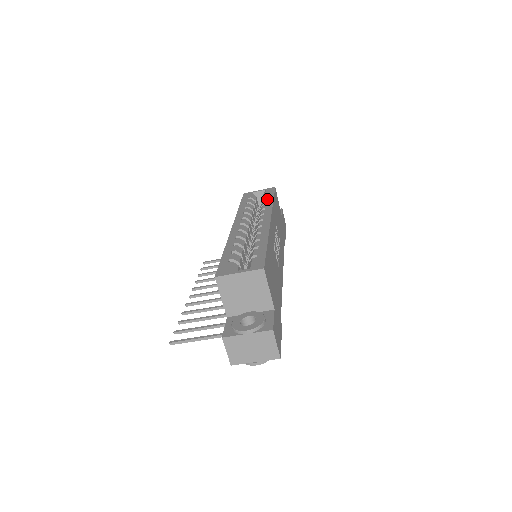
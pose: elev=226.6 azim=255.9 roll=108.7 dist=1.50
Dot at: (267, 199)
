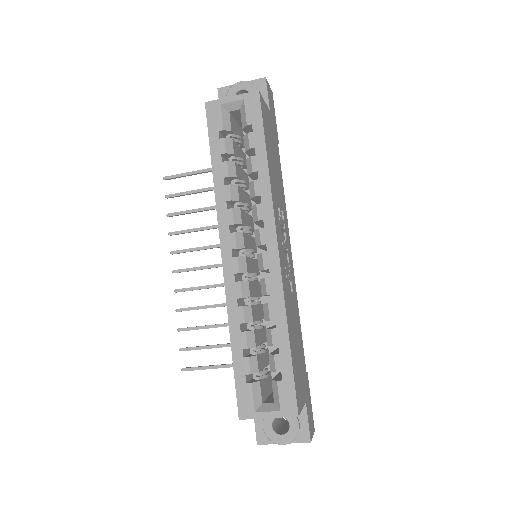
Dot at: (256, 154)
